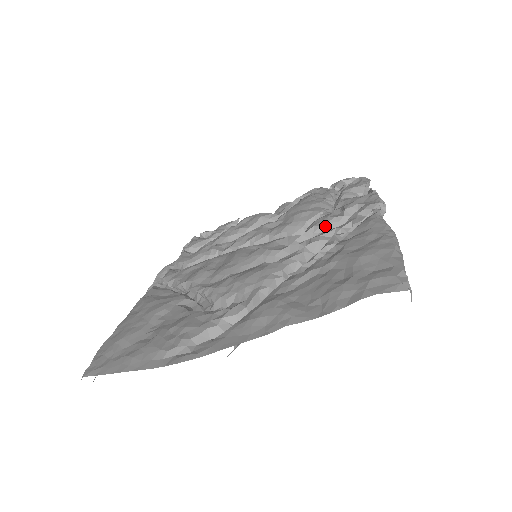
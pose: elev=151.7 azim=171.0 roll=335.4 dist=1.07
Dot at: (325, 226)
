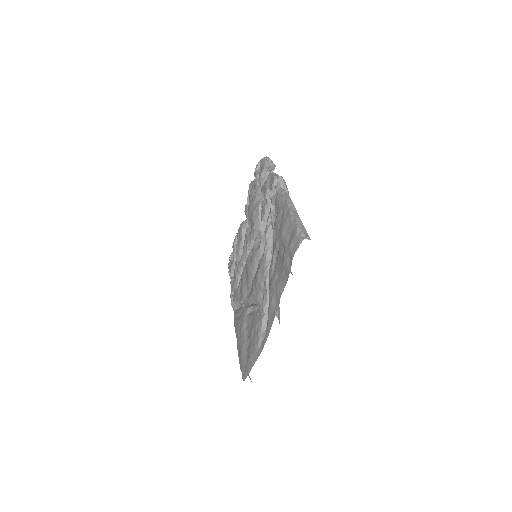
Dot at: (266, 214)
